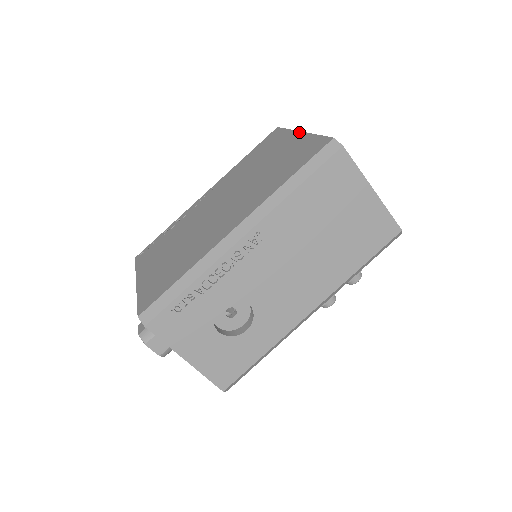
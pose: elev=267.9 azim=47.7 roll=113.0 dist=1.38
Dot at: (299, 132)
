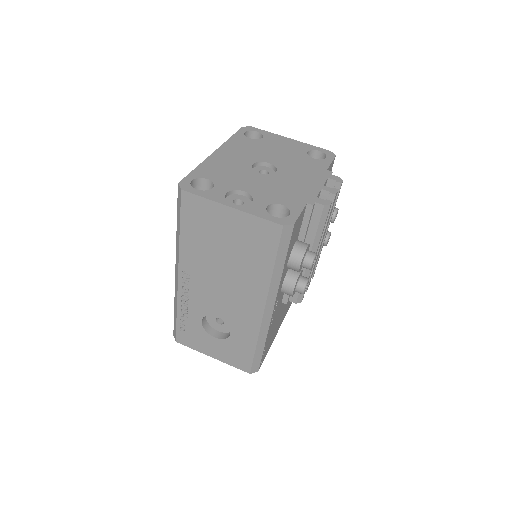
Dot at: (214, 152)
